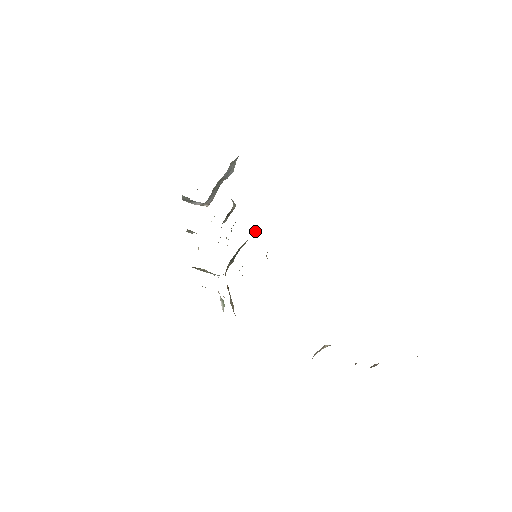
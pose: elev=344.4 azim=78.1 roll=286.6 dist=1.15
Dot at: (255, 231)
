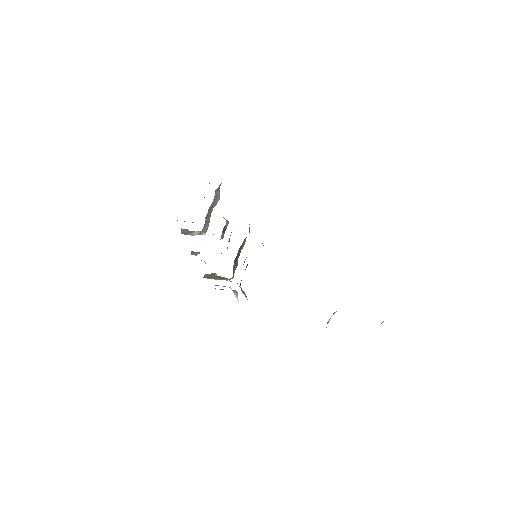
Dot at: (249, 230)
